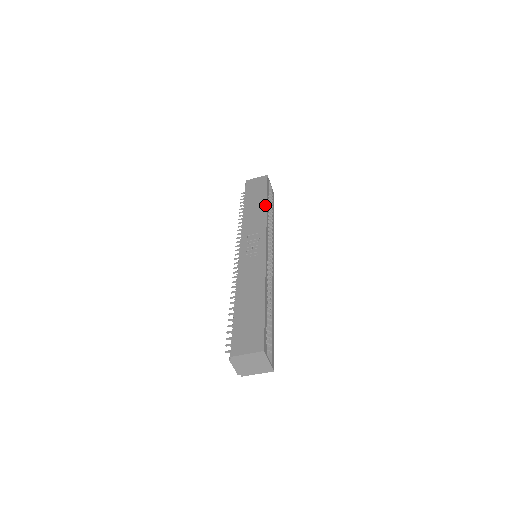
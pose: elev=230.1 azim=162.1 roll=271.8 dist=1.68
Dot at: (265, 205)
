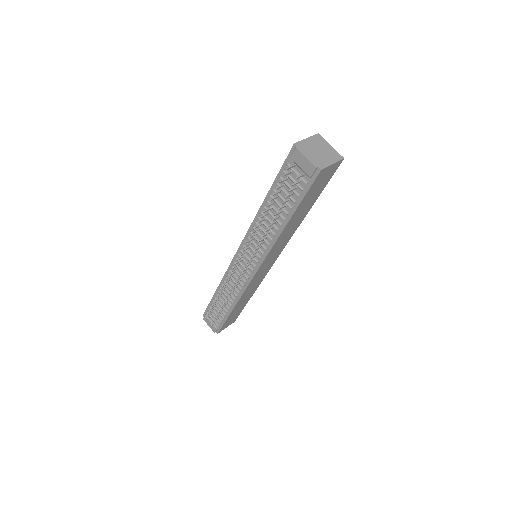
Dot at: occluded
